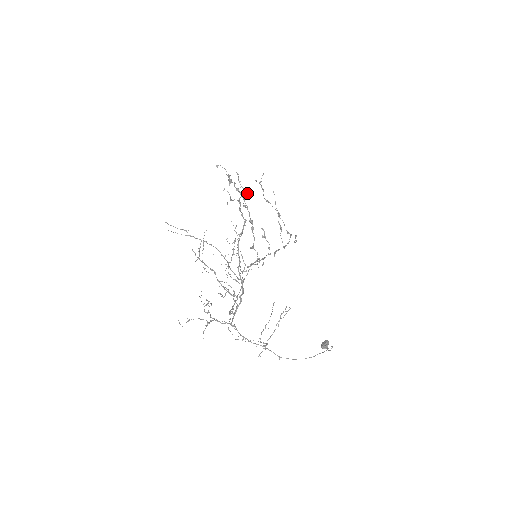
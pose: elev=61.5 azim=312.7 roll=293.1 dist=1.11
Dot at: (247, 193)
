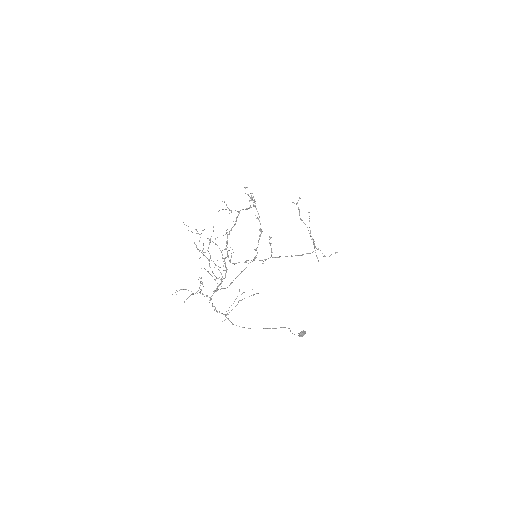
Dot at: (251, 207)
